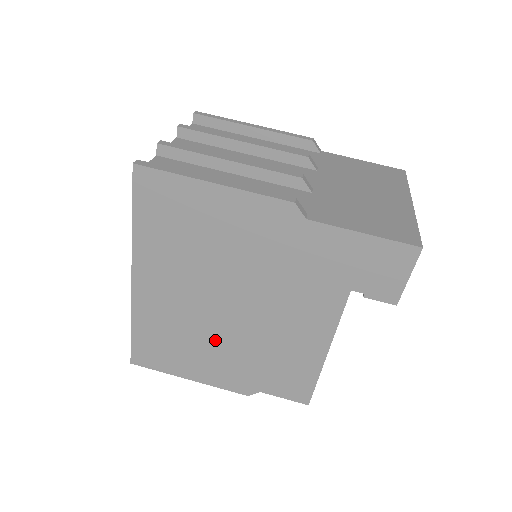
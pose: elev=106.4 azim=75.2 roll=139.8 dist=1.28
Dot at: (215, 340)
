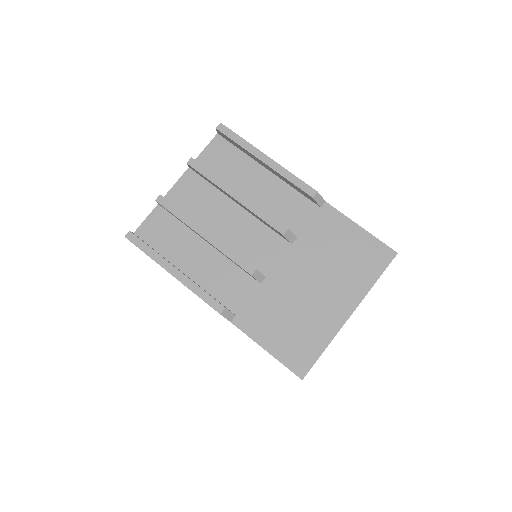
Dot at: occluded
